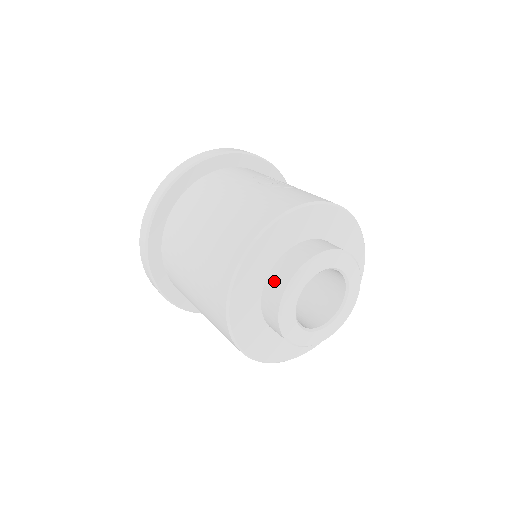
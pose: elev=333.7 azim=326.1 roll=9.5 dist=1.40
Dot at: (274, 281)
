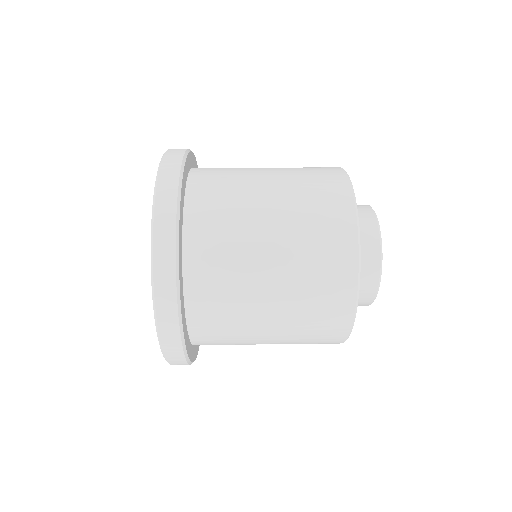
Dot at: occluded
